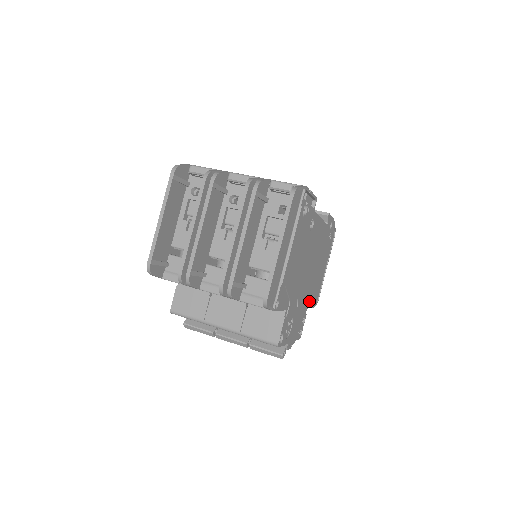
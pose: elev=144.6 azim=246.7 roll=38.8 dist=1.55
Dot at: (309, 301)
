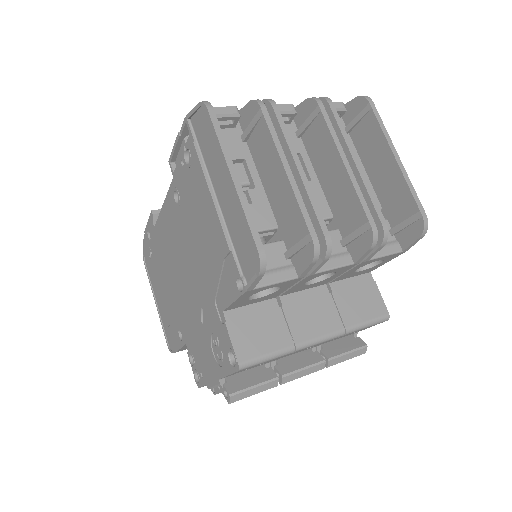
Dot at: occluded
